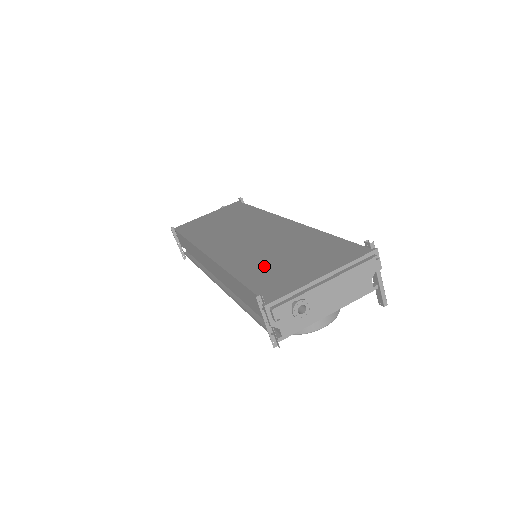
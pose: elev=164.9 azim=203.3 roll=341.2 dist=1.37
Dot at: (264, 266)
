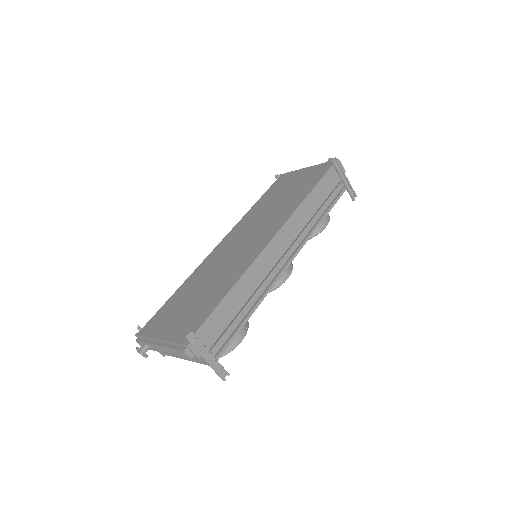
Dot at: (186, 293)
